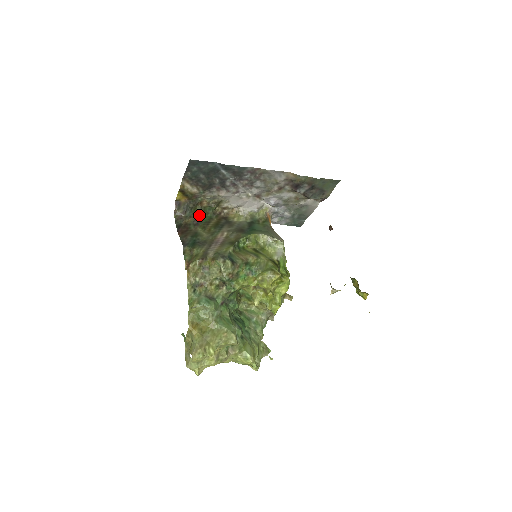
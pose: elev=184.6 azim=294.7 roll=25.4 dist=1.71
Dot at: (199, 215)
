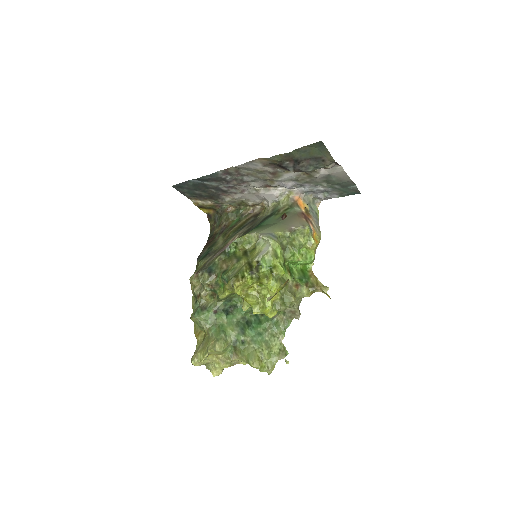
Dot at: (227, 221)
